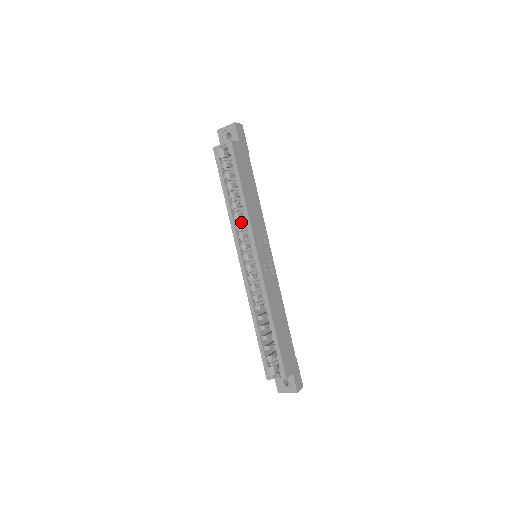
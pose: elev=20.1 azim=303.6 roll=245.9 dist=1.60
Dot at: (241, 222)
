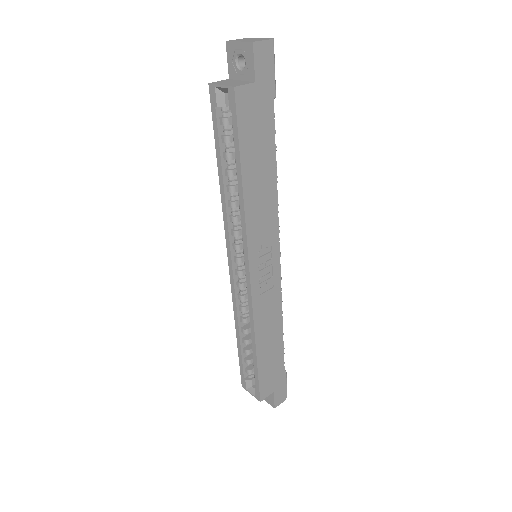
Dot at: (239, 212)
